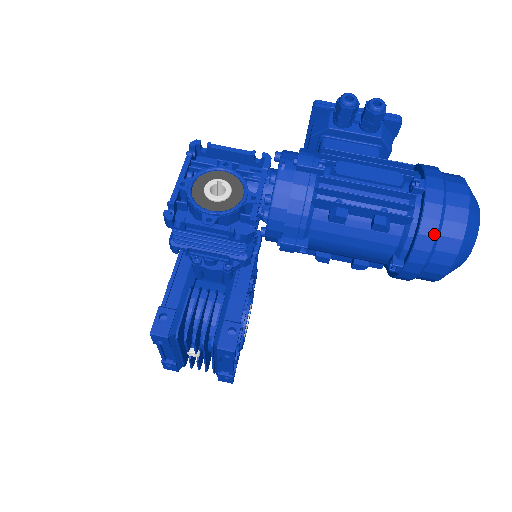
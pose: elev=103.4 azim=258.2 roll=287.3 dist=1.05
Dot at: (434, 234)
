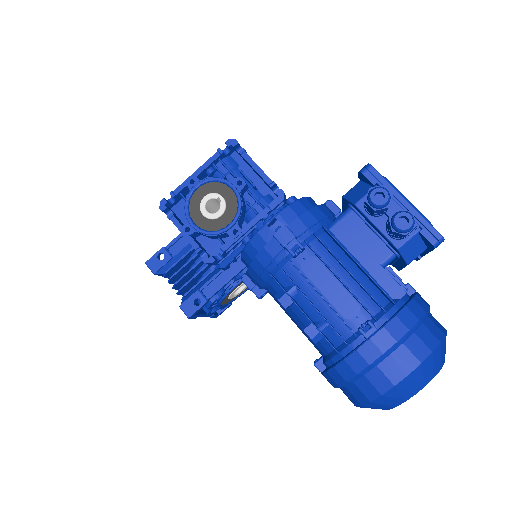
Dot at: (346, 378)
